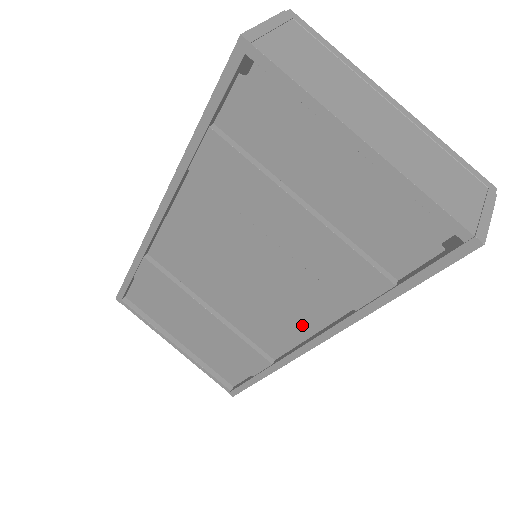
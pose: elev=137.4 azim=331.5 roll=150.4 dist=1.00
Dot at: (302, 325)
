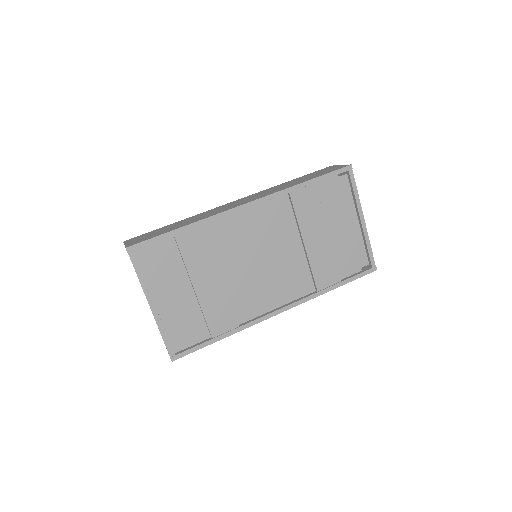
Dot at: (278, 299)
